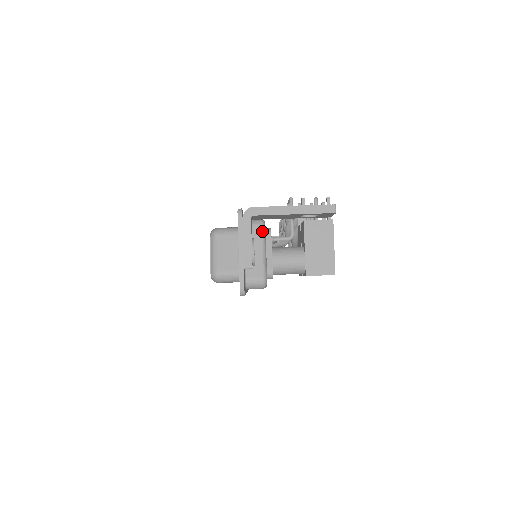
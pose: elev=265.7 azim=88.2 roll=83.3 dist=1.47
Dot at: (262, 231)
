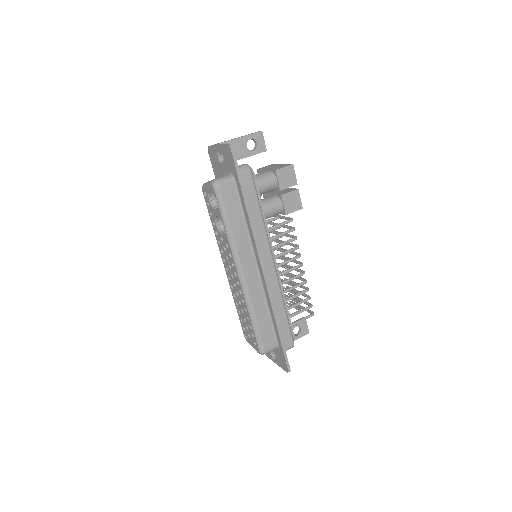
Dot at: occluded
